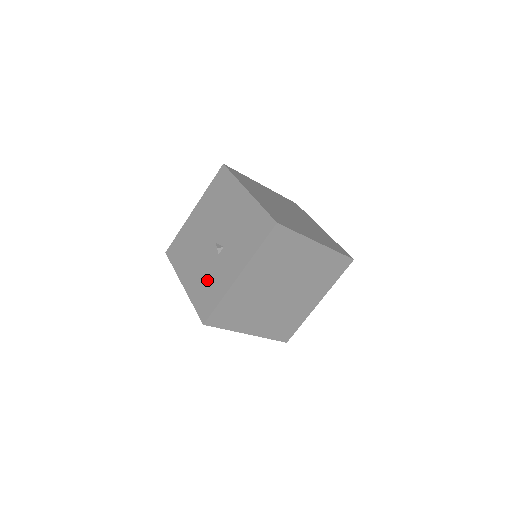
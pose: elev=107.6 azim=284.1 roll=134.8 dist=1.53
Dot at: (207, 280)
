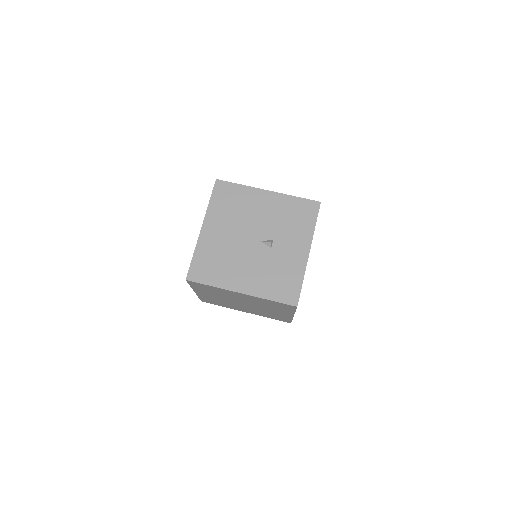
Dot at: (273, 273)
